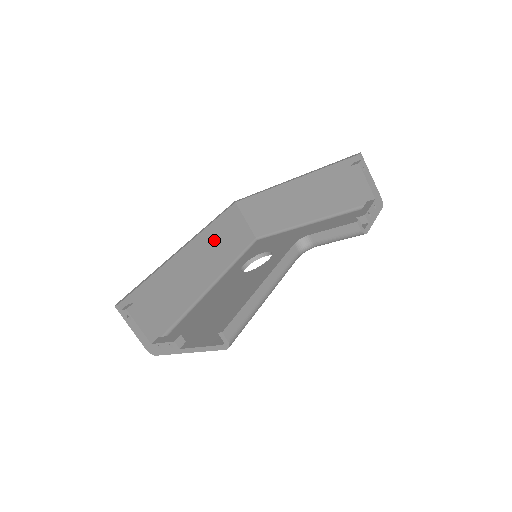
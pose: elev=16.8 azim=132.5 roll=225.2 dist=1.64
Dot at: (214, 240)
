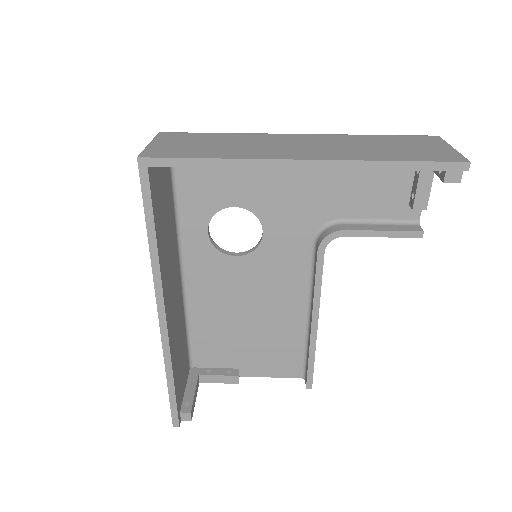
Dot at: (165, 254)
